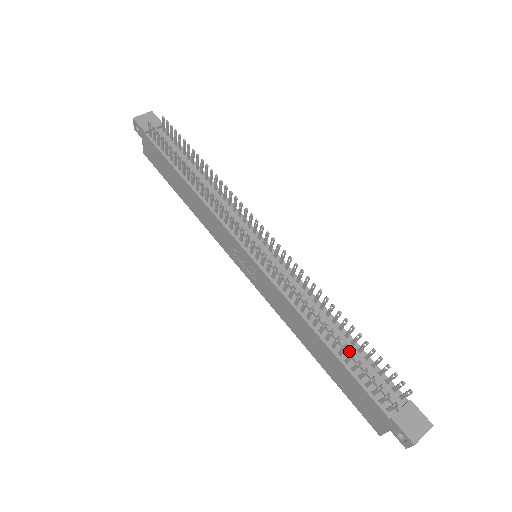
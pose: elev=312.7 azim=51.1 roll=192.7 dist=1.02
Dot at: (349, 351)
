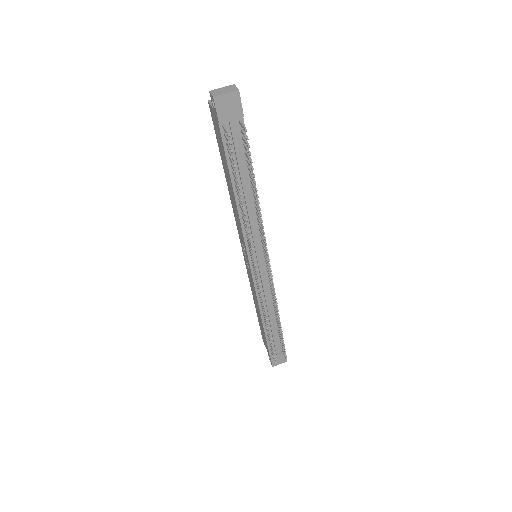
Dot at: (272, 330)
